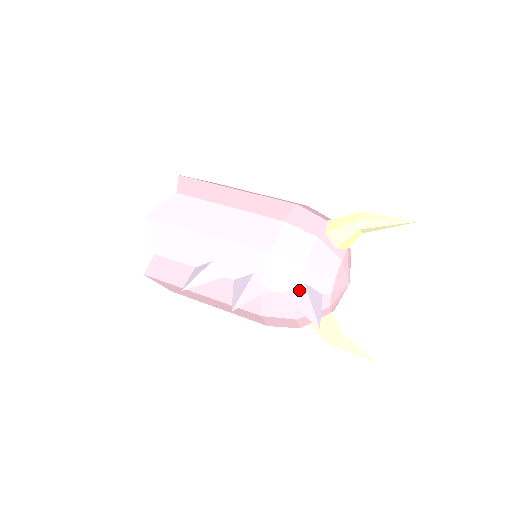
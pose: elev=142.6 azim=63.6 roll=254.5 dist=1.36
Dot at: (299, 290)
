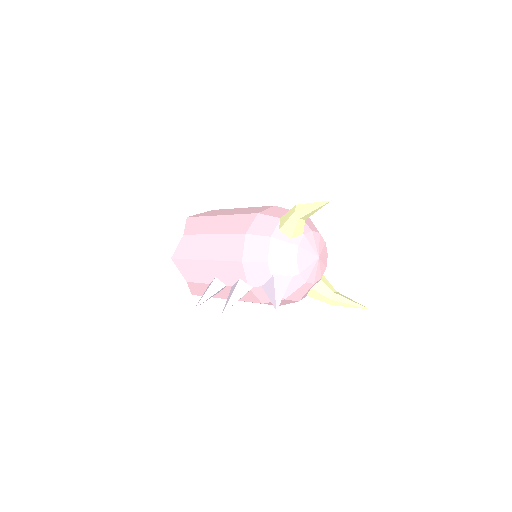
Dot at: (270, 281)
